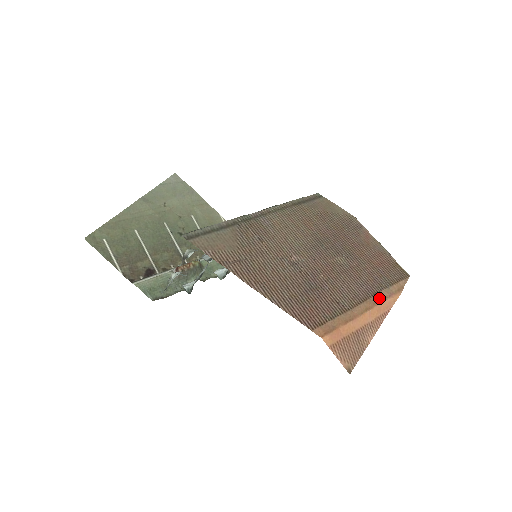
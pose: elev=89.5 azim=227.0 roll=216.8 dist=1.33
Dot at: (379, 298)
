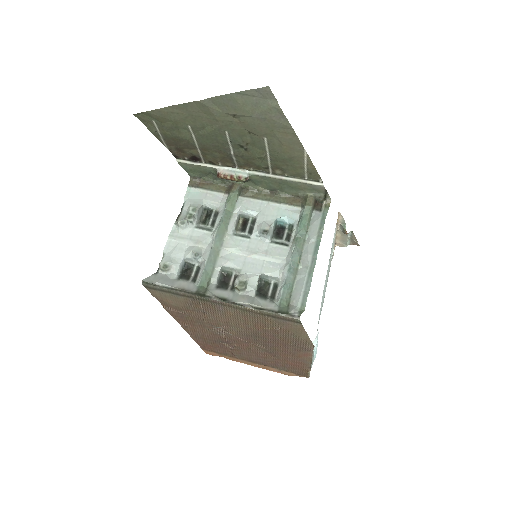
Dot at: (266, 368)
